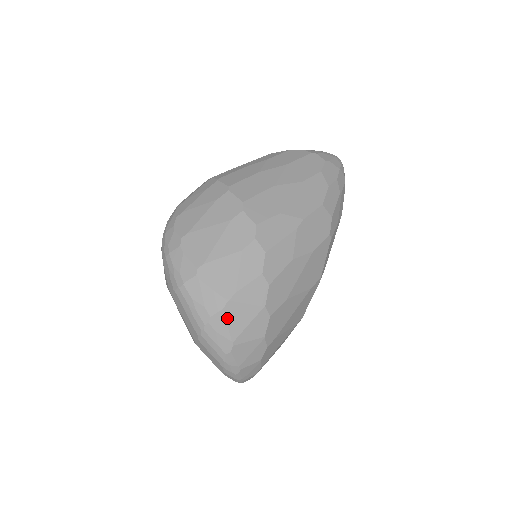
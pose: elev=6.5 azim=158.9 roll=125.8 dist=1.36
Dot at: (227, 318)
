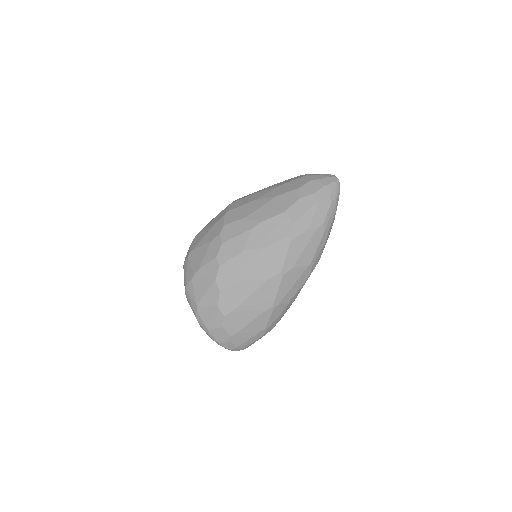
Dot at: (194, 286)
